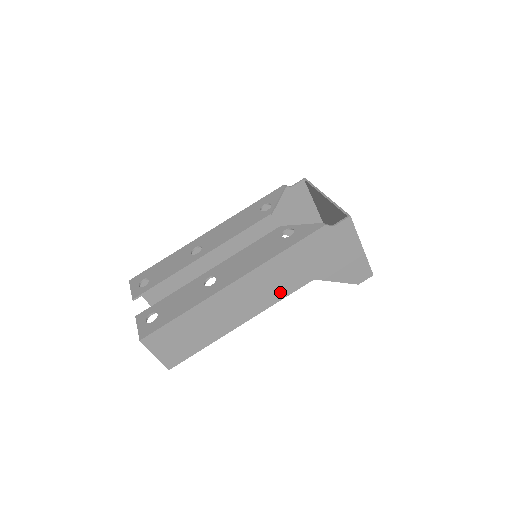
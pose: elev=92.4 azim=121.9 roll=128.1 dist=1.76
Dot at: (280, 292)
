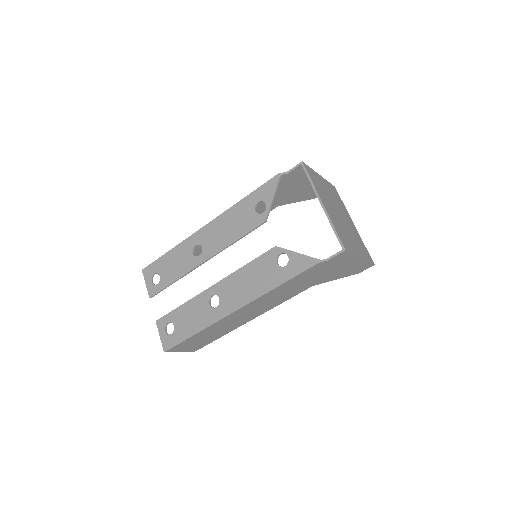
Dot at: (281, 300)
